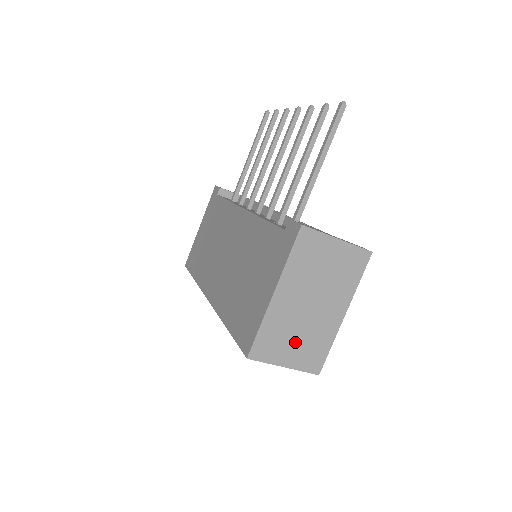
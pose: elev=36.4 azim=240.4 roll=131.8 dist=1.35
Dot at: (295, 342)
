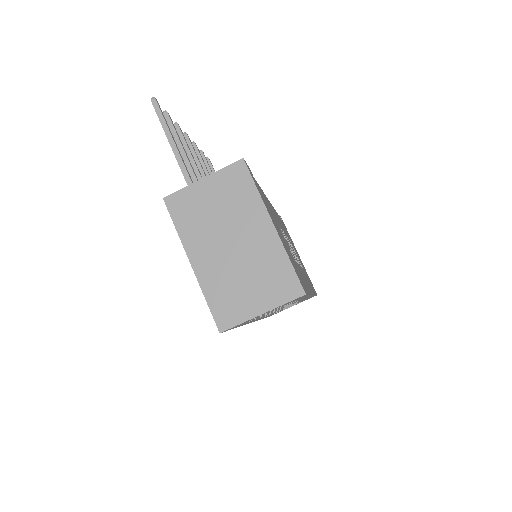
Dot at: (250, 285)
